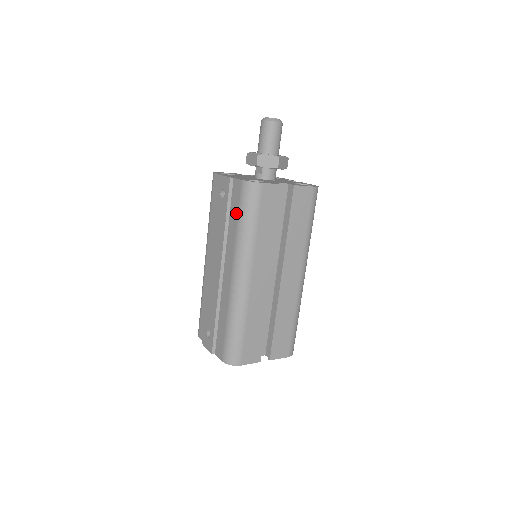
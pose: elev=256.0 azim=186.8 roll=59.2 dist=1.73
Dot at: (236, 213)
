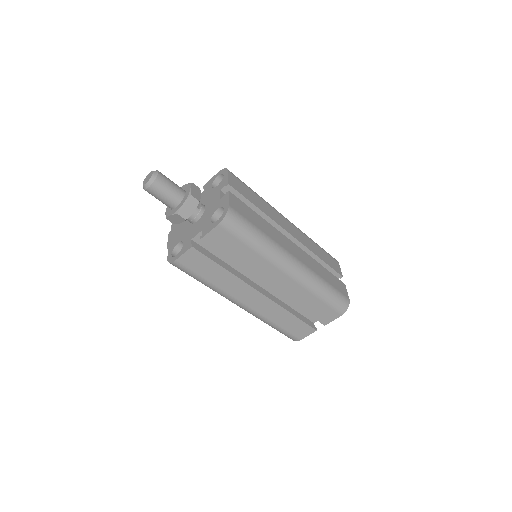
Dot at: occluded
